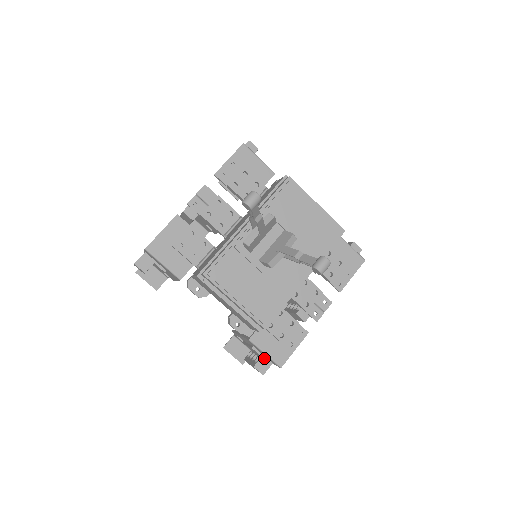
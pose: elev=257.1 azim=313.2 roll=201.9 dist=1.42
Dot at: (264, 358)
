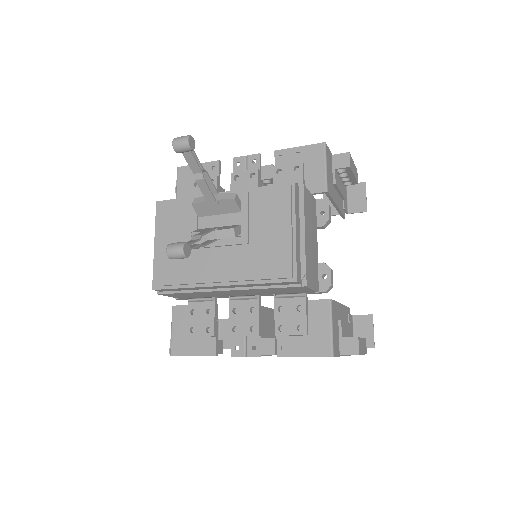
Dot at: occluded
